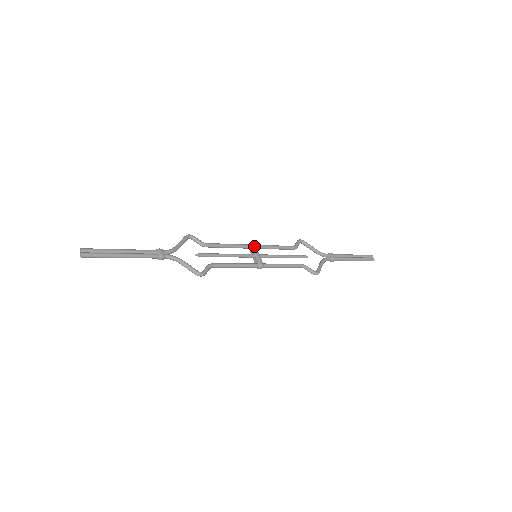
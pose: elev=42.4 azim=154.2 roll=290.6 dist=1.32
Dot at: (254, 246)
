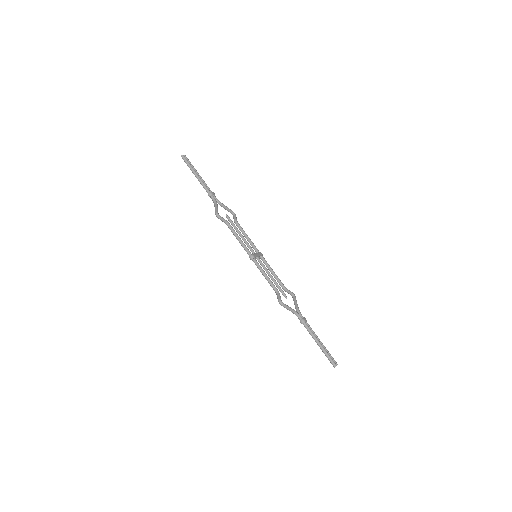
Dot at: (261, 253)
